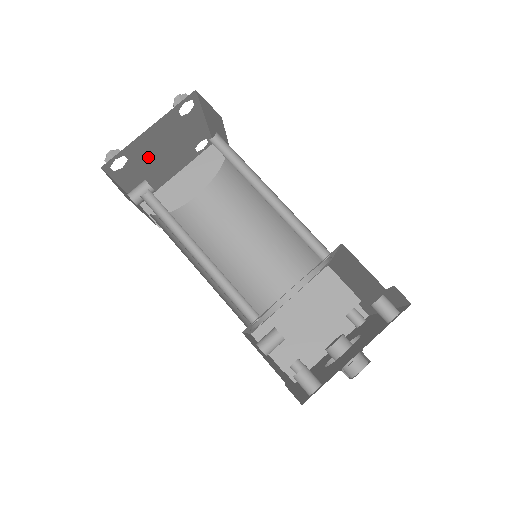
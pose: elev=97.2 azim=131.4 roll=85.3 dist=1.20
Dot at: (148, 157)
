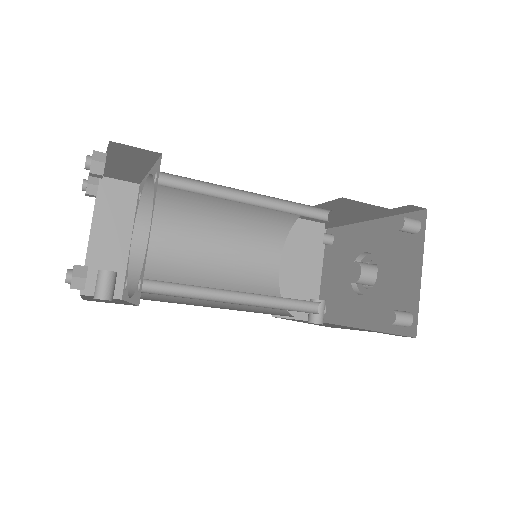
Dot at: occluded
